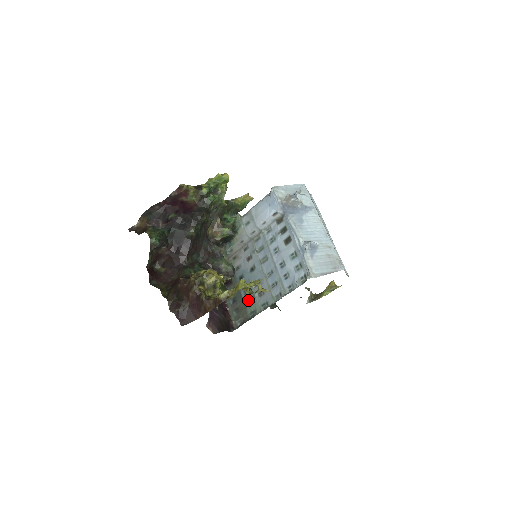
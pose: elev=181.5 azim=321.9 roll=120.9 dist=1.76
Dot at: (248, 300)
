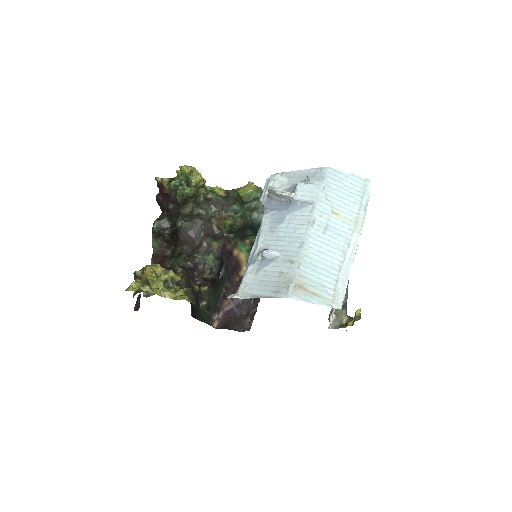
Dot at: occluded
